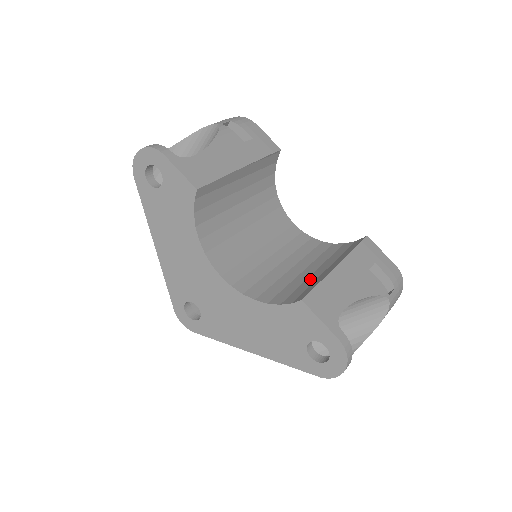
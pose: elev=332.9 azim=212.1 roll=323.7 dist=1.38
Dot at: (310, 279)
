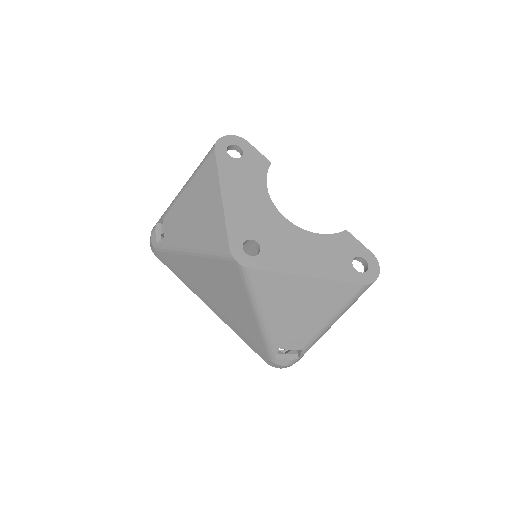
Dot at: occluded
